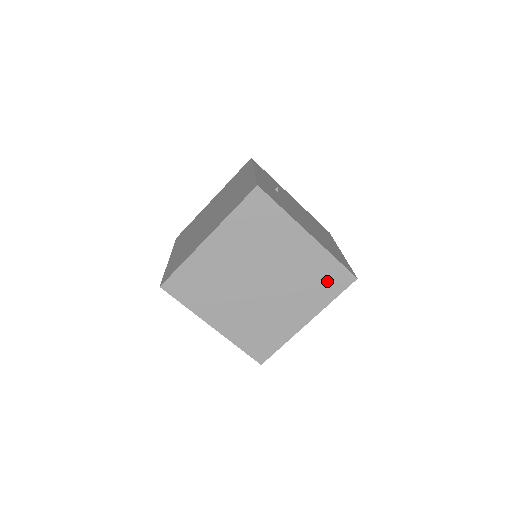
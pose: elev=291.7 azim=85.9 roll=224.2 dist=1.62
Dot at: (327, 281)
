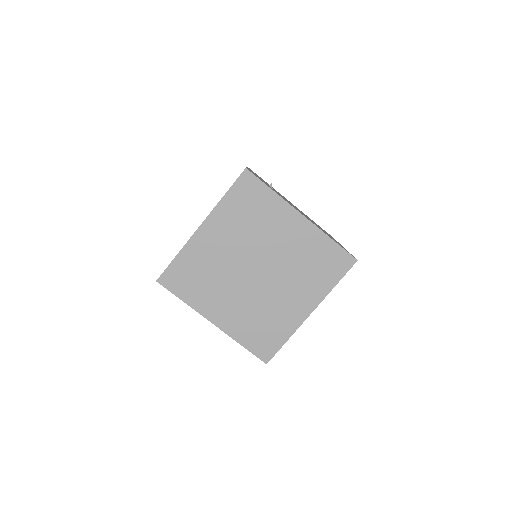
Dot at: (326, 265)
